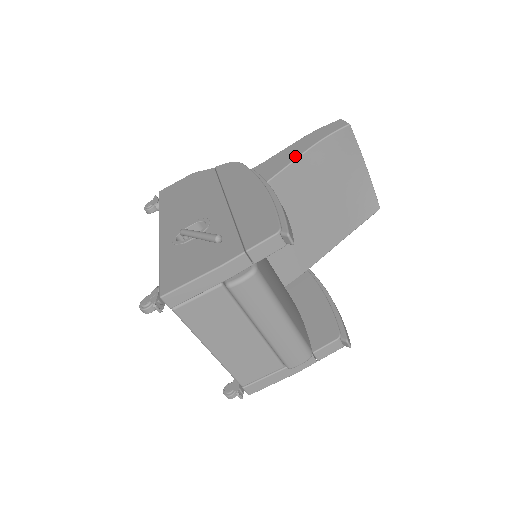
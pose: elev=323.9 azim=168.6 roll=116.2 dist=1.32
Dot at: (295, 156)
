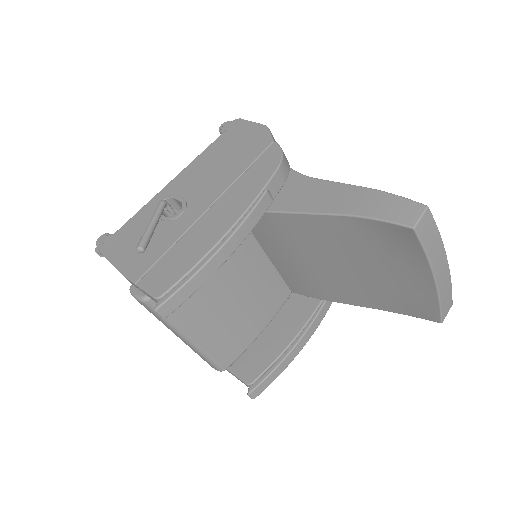
Dot at: (323, 209)
